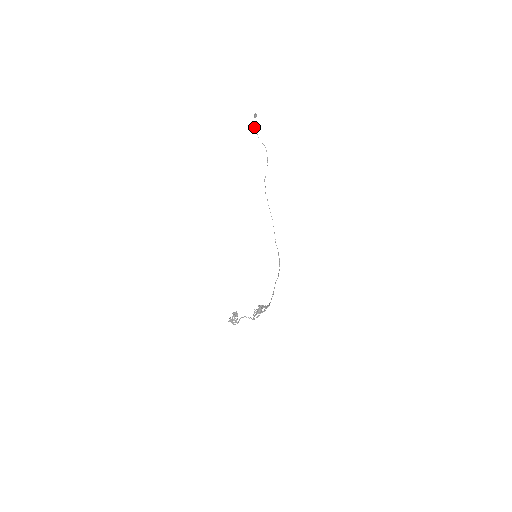
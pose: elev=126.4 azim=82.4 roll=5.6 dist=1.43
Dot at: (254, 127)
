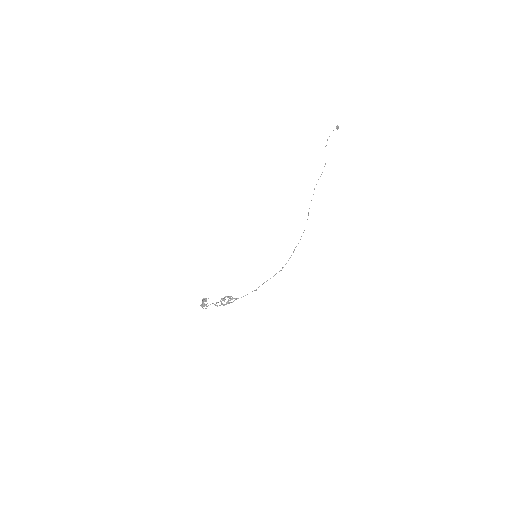
Dot at: (327, 139)
